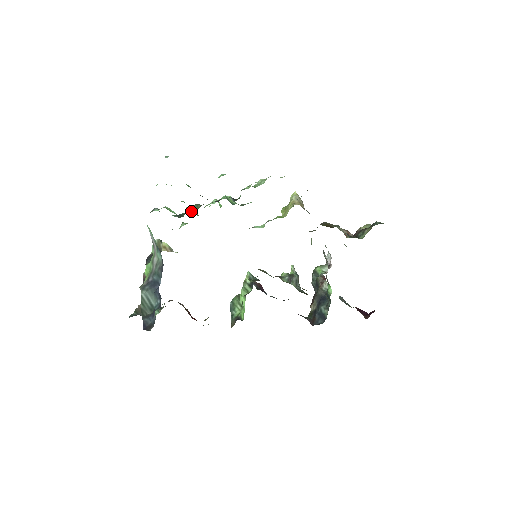
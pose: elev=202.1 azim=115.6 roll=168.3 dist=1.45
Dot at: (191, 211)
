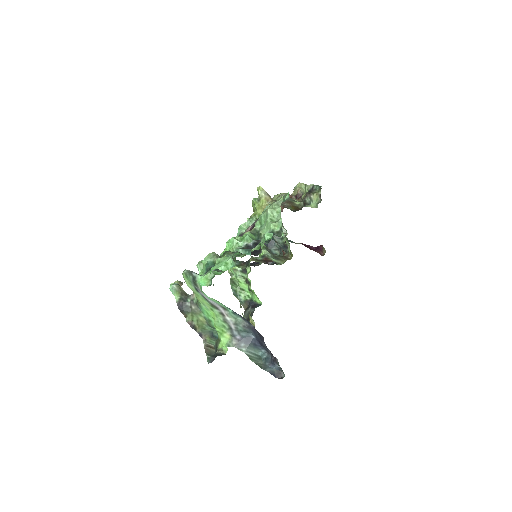
Dot at: occluded
